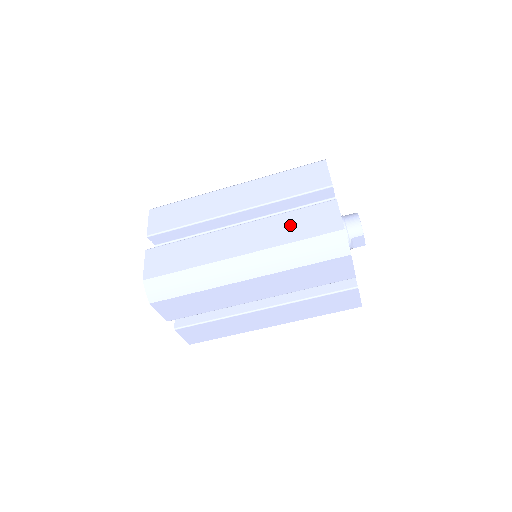
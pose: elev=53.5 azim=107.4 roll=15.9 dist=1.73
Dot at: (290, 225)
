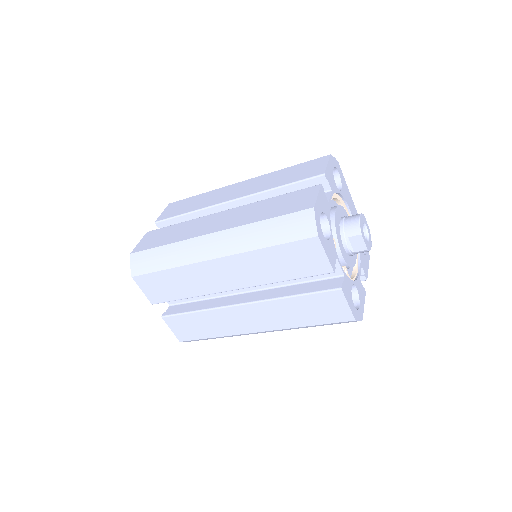
Dot at: (268, 207)
